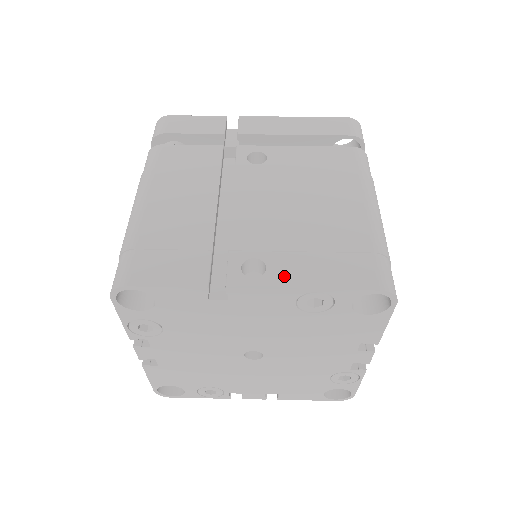
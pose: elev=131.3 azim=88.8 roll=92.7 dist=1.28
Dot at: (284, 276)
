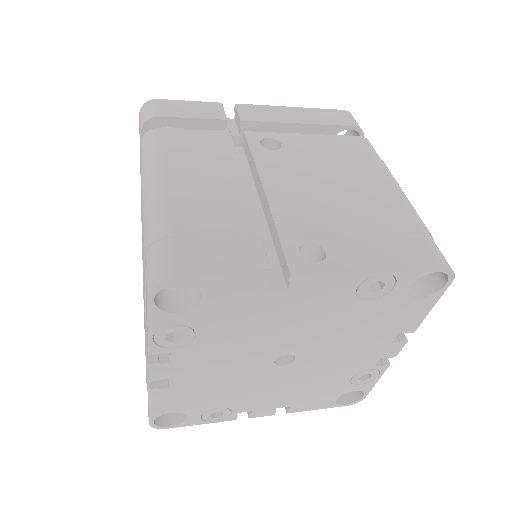
Dot at: (347, 259)
